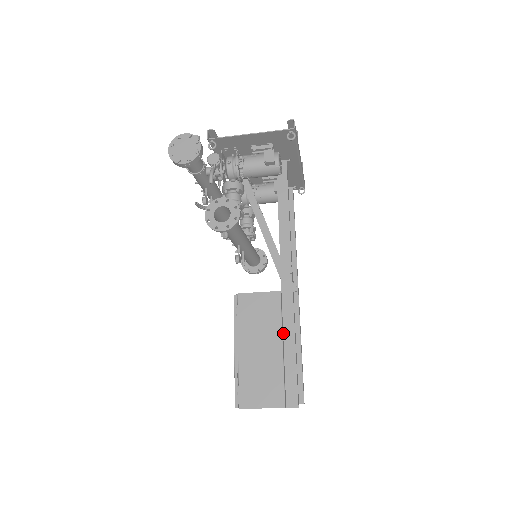
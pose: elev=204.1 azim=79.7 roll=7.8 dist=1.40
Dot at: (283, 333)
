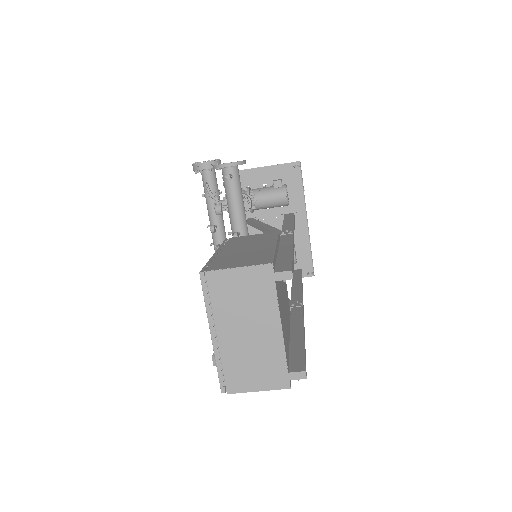
Dot at: (278, 248)
